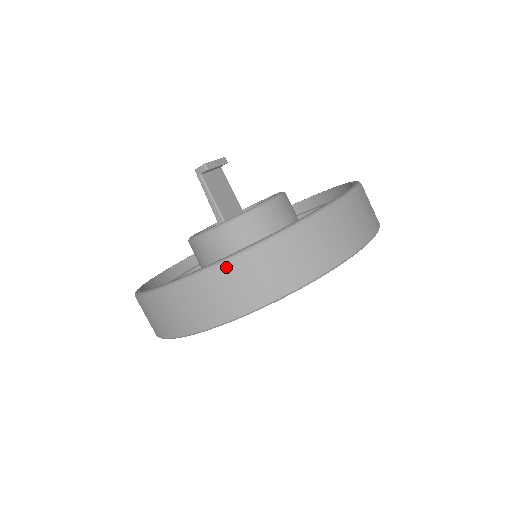
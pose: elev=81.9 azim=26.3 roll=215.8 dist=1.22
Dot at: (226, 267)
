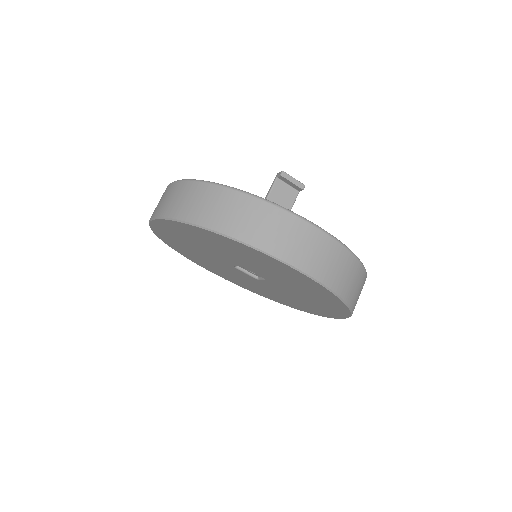
Dot at: (194, 184)
